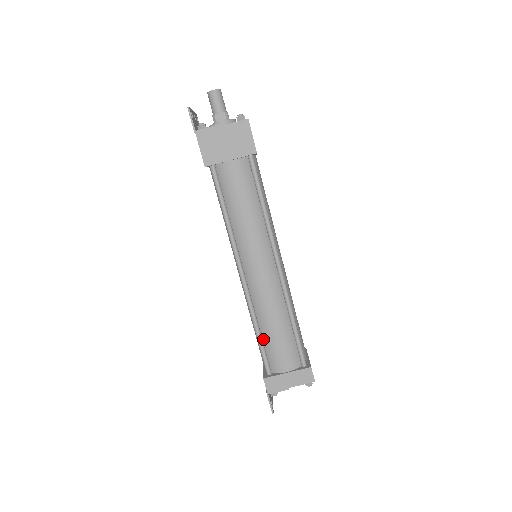
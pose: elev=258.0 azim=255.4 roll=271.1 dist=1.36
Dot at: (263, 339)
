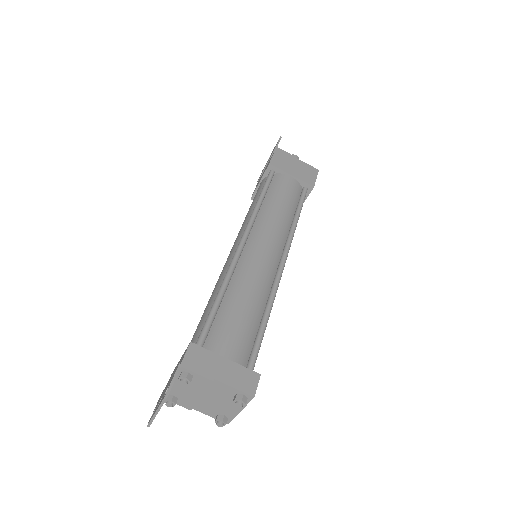
Dot at: (219, 309)
